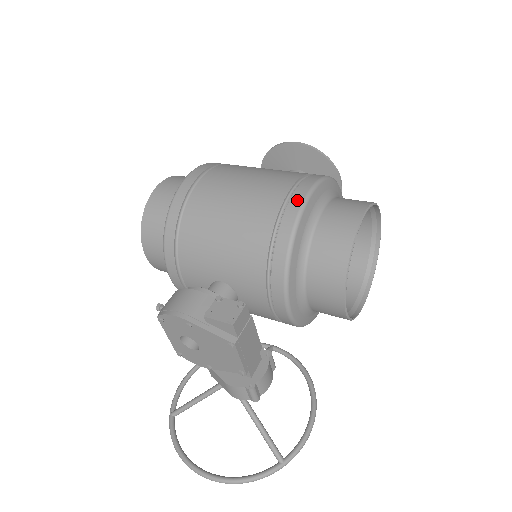
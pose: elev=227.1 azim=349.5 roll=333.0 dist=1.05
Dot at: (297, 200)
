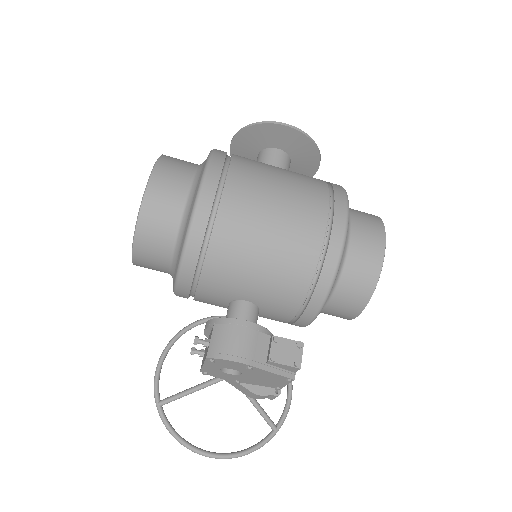
Dot at: (339, 232)
